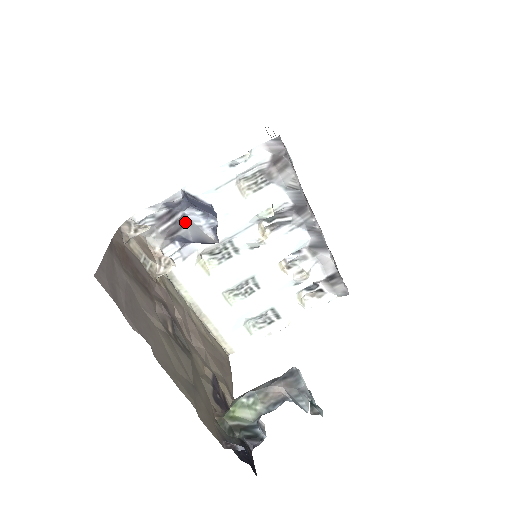
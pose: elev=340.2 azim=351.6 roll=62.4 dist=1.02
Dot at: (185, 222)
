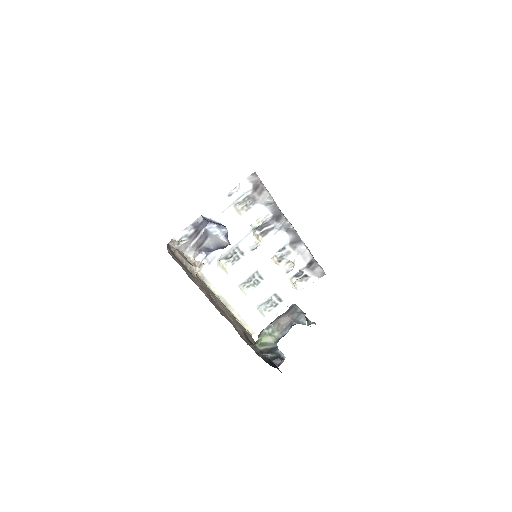
Dot at: (207, 235)
